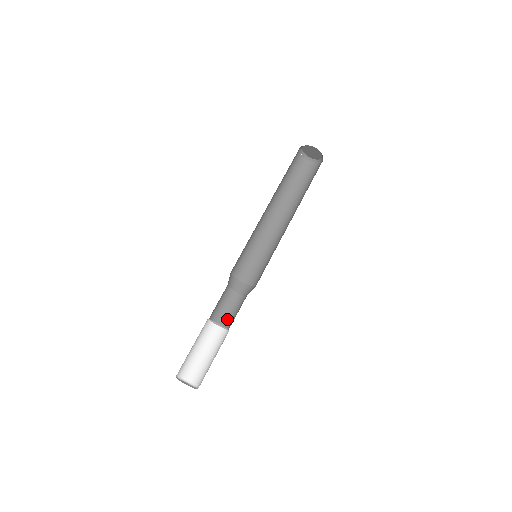
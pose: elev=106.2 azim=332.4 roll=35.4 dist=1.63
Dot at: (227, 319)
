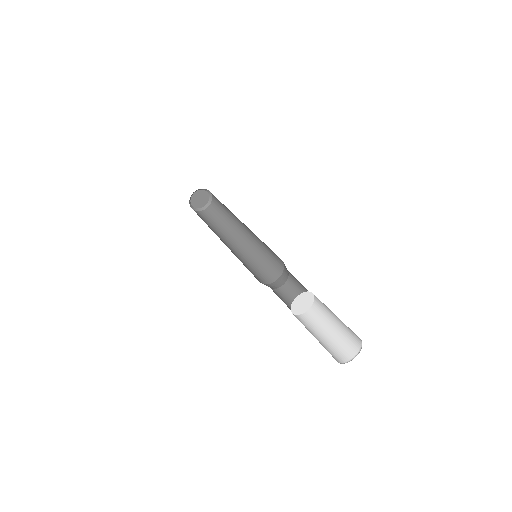
Dot at: (289, 307)
